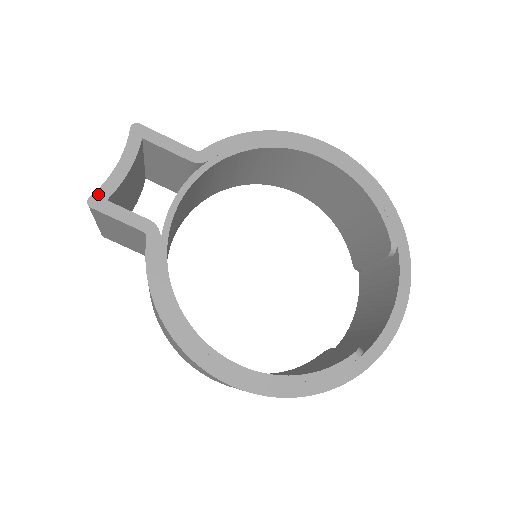
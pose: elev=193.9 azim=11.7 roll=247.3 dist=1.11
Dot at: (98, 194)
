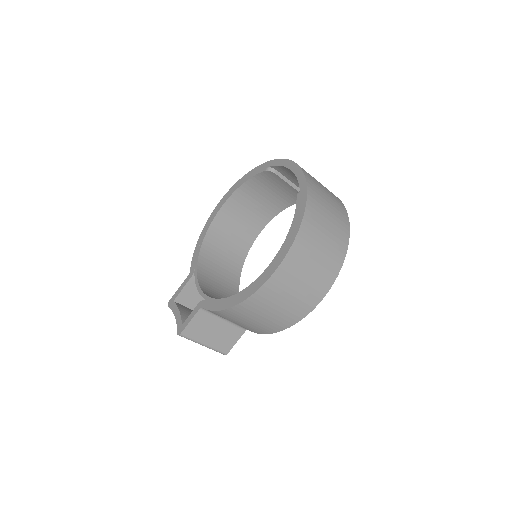
Dot at: (178, 329)
